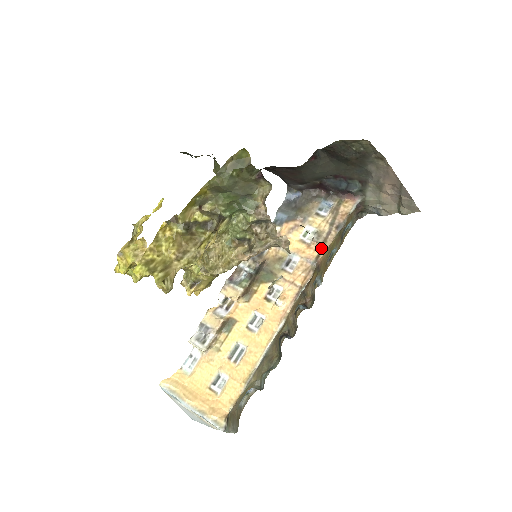
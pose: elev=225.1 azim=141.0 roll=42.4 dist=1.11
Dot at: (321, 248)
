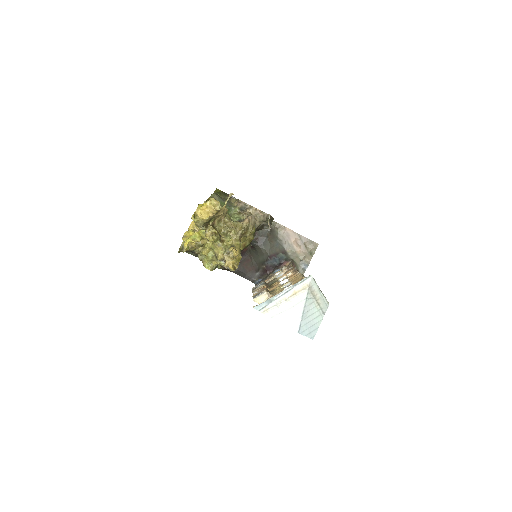
Dot at: (289, 267)
